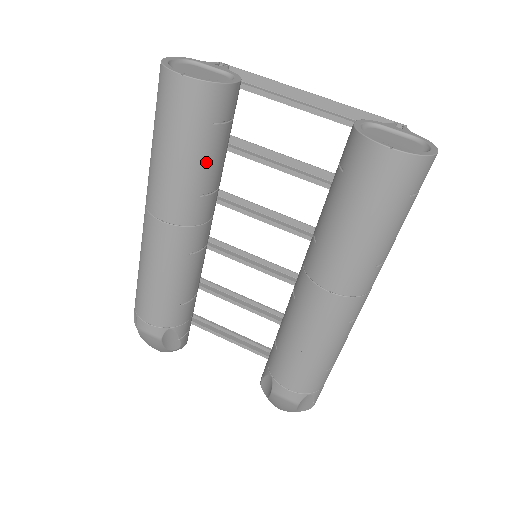
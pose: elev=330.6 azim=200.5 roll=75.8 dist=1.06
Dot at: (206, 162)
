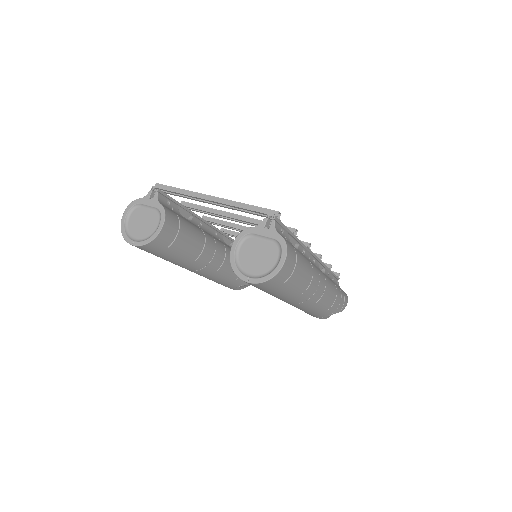
Dot at: (182, 254)
